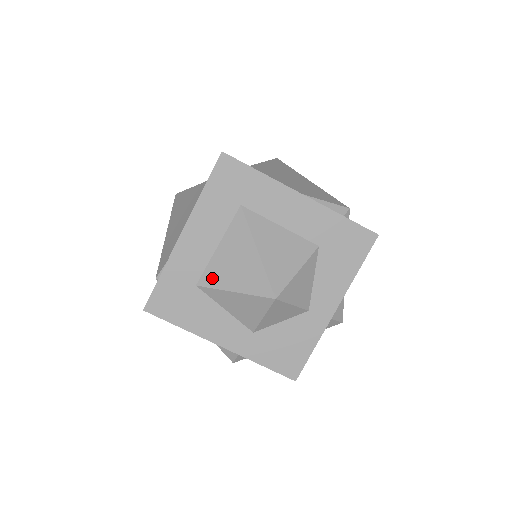
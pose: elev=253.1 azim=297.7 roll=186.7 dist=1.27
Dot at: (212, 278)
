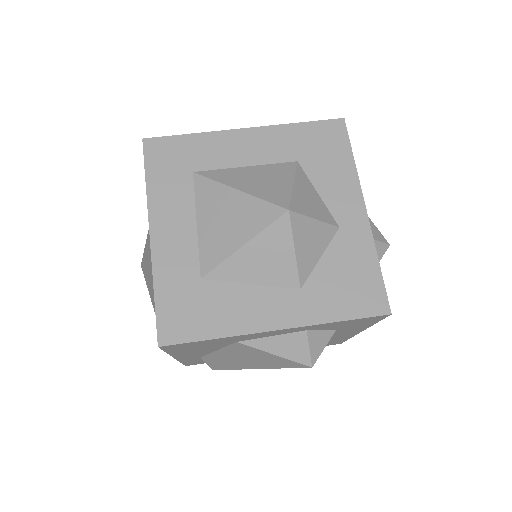
Dot at: (212, 256)
